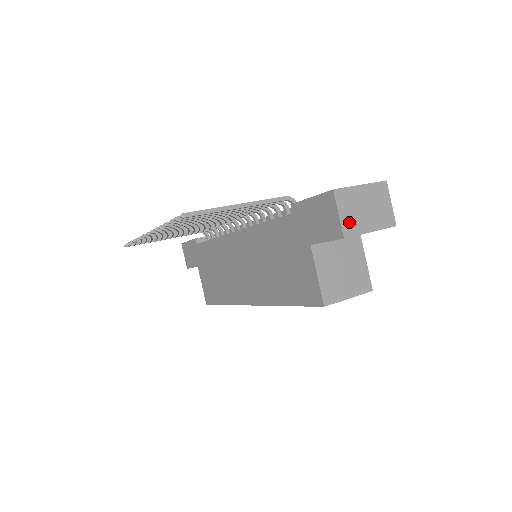
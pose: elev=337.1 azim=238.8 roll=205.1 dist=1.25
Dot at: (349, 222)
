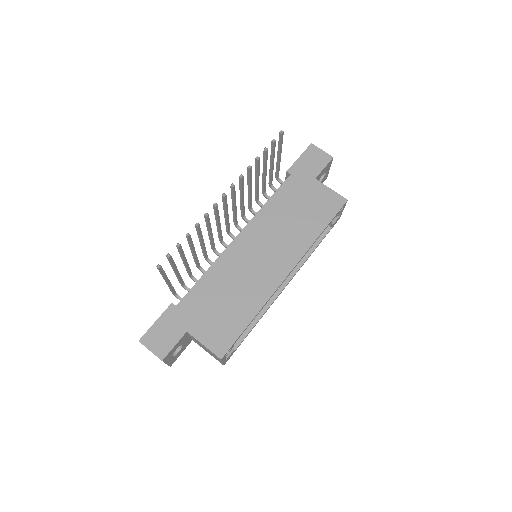
Dot at: occluded
